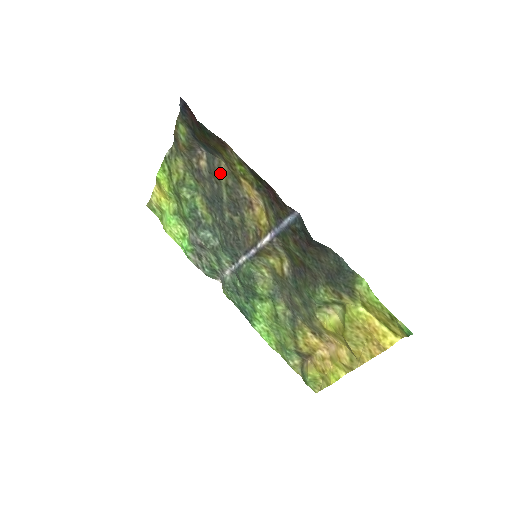
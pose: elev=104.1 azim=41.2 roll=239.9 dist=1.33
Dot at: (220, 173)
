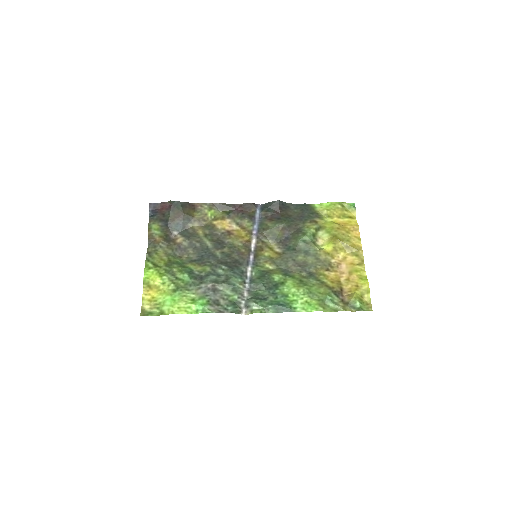
Dot at: (197, 232)
